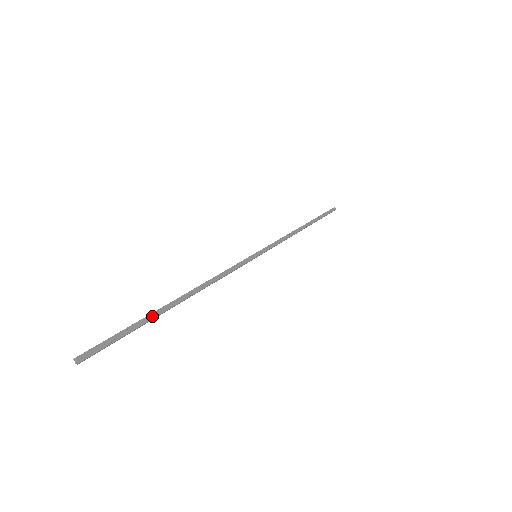
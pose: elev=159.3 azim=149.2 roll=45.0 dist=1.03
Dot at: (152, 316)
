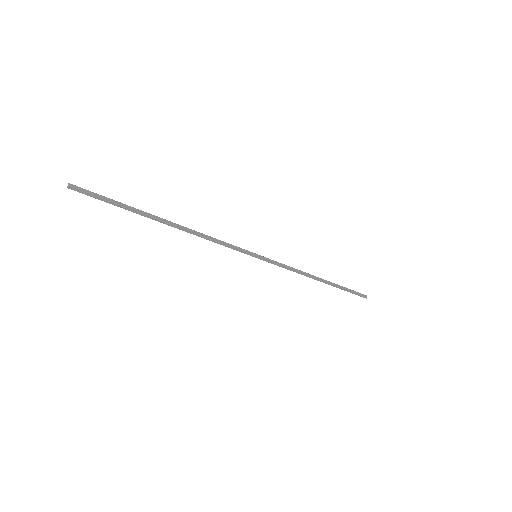
Dot at: (140, 211)
